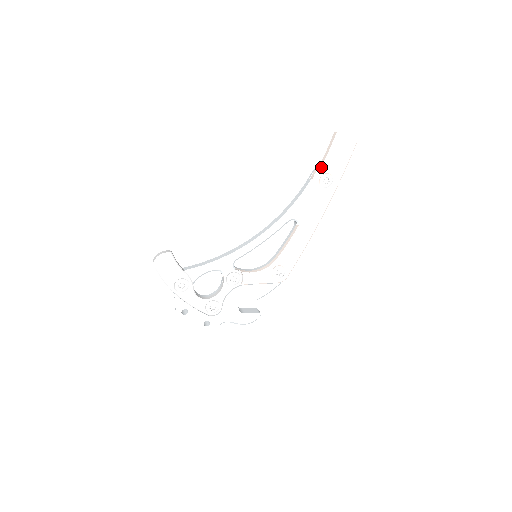
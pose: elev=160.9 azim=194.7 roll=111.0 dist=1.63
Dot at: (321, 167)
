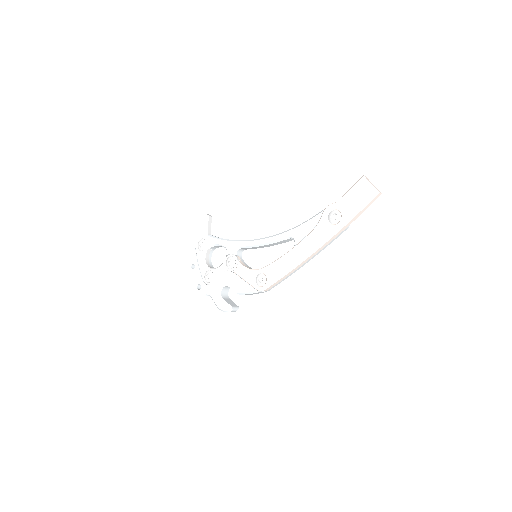
Dot at: (336, 202)
